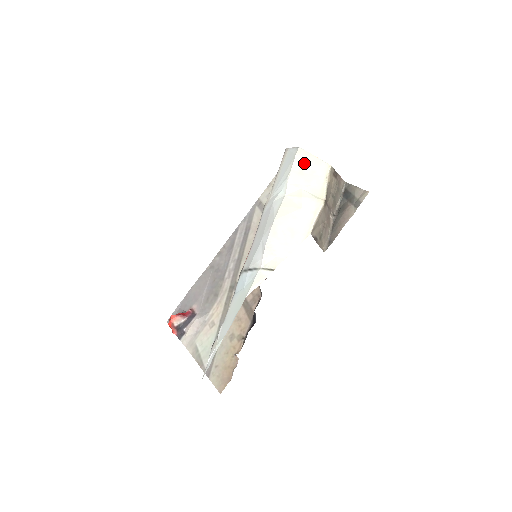
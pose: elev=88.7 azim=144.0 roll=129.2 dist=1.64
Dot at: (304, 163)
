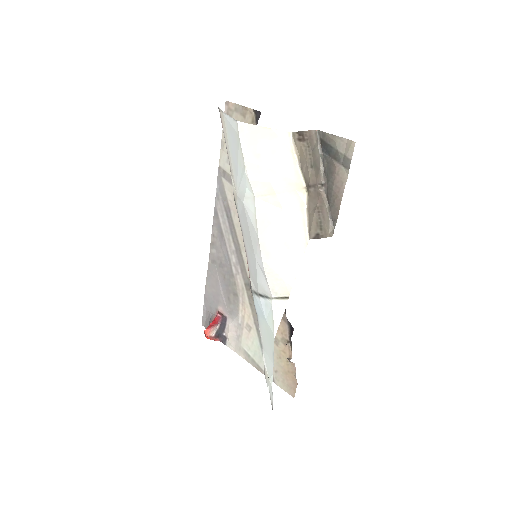
Dot at: (255, 143)
